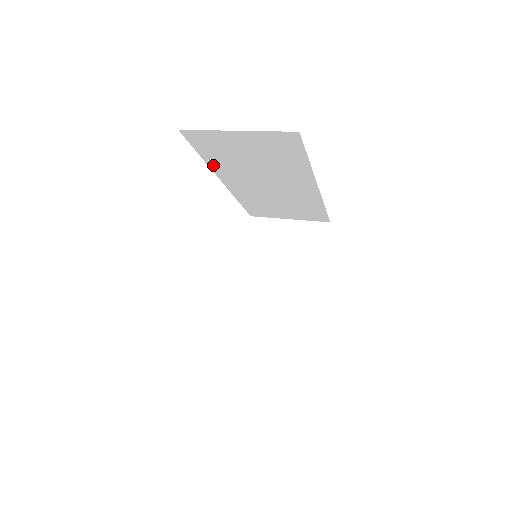
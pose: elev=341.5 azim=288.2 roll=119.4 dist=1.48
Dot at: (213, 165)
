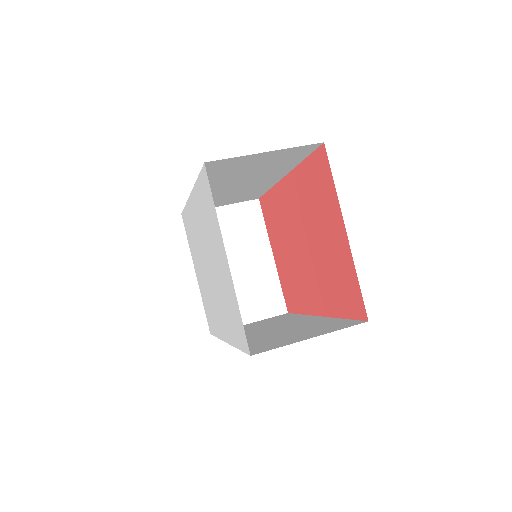
Dot at: occluded
